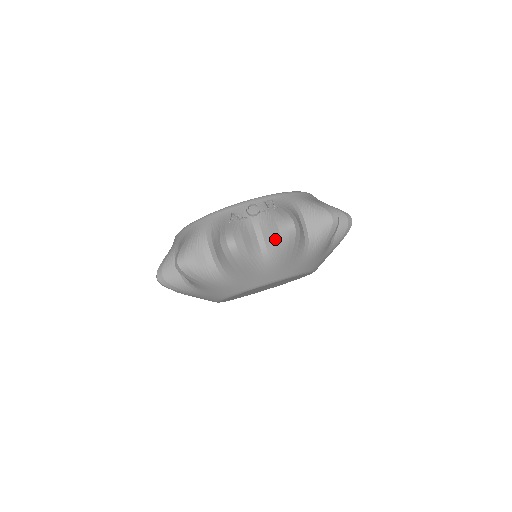
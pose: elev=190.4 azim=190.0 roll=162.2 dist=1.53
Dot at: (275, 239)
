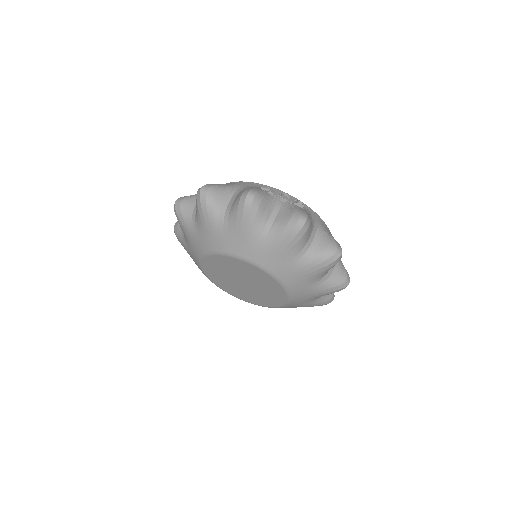
Dot at: (283, 222)
